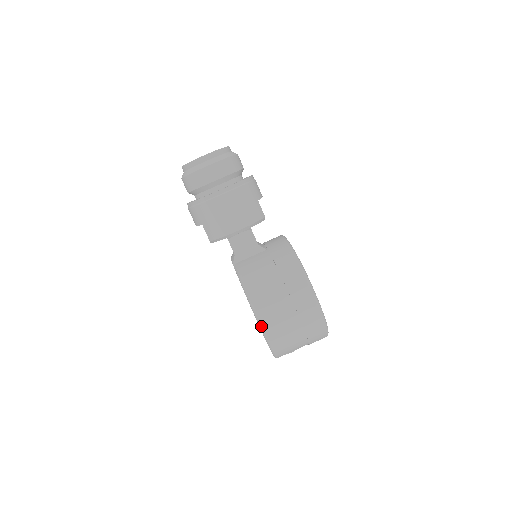
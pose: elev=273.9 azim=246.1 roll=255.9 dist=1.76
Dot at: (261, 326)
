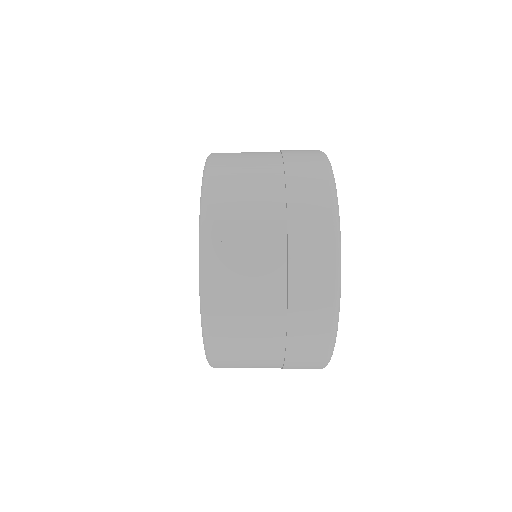
Dot at: occluded
